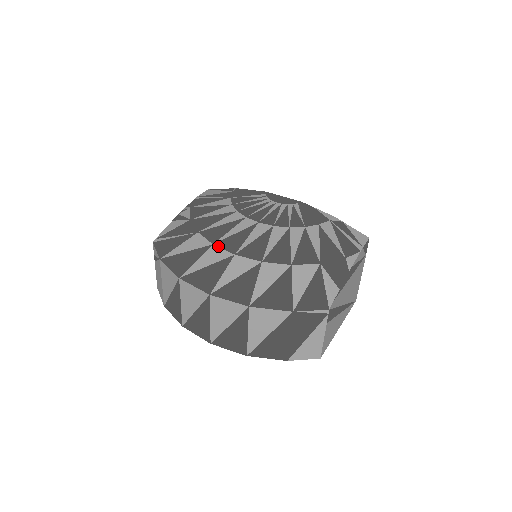
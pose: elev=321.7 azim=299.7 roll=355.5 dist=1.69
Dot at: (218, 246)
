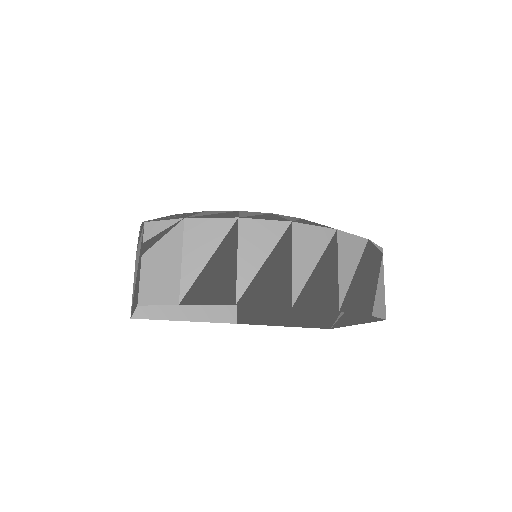
Dot at: (247, 211)
